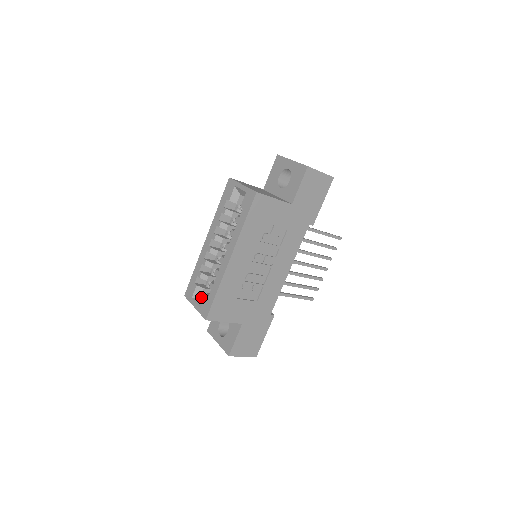
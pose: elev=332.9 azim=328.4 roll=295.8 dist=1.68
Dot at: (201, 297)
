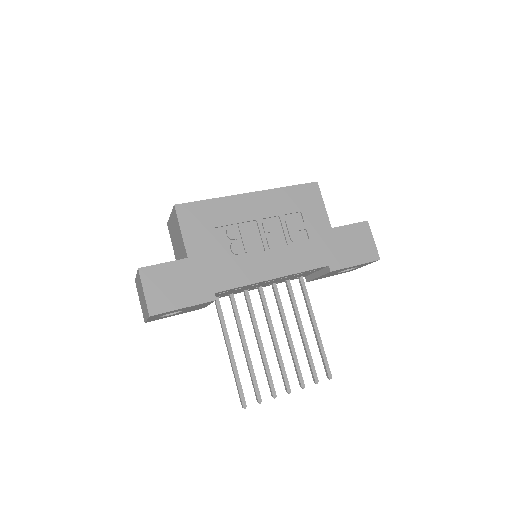
Dot at: occluded
